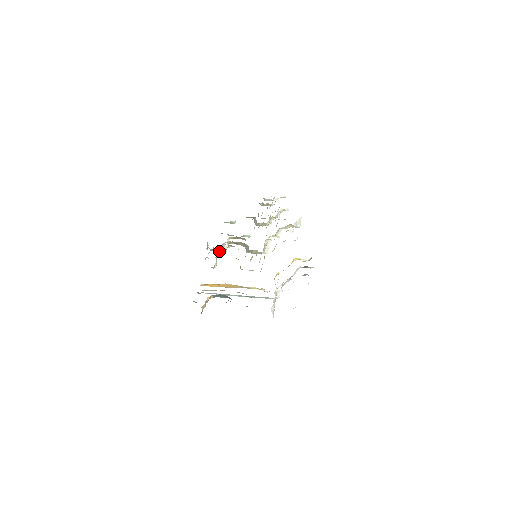
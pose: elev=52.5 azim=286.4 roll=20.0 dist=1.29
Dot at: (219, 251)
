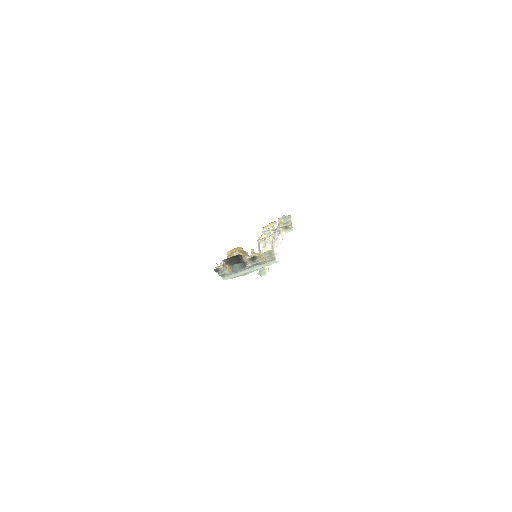
Dot at: occluded
